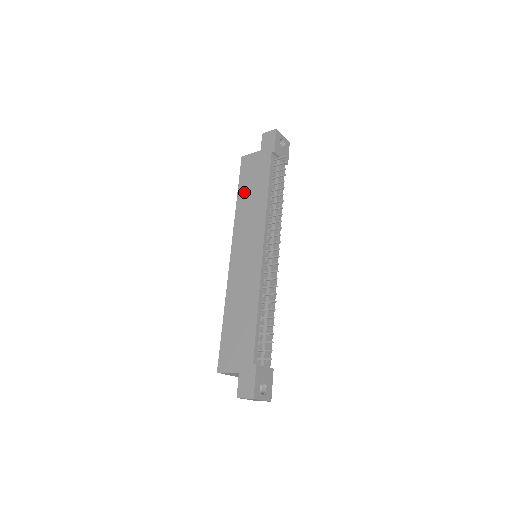
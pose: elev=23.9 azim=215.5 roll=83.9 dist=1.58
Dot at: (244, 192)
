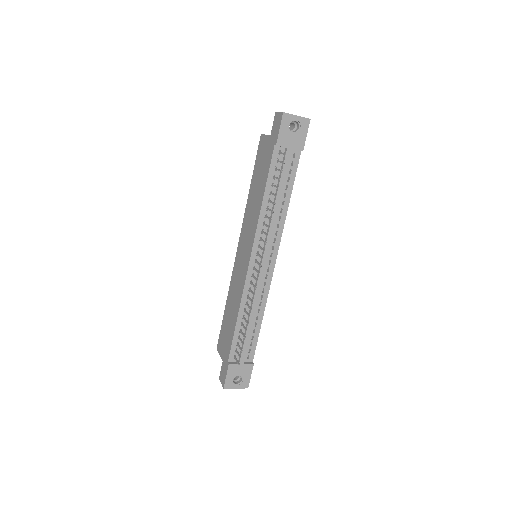
Dot at: (254, 183)
